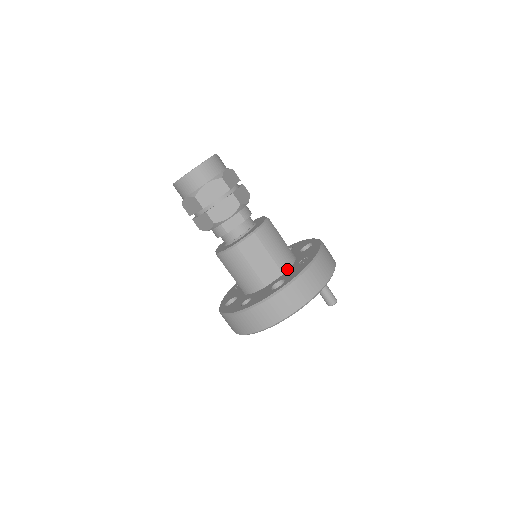
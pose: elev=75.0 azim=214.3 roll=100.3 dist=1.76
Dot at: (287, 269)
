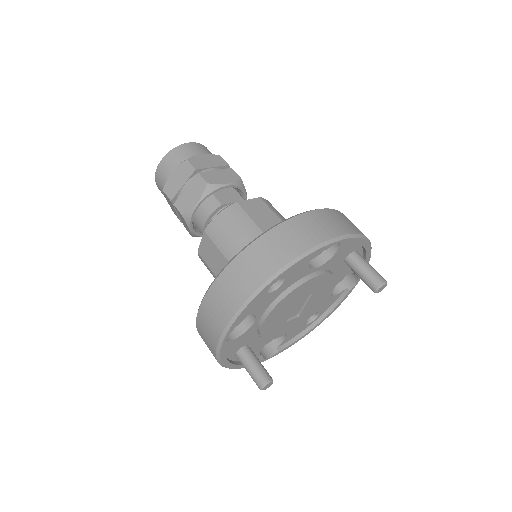
Dot at: occluded
